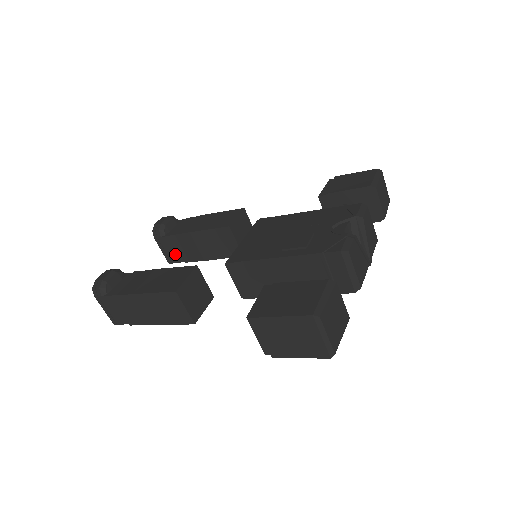
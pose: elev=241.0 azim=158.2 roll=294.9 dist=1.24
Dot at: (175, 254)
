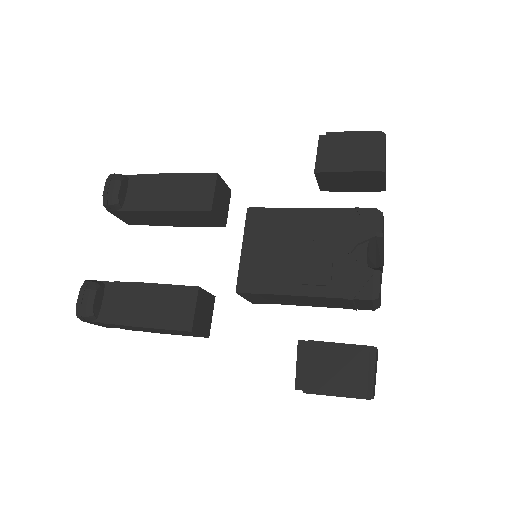
Dot at: (137, 220)
